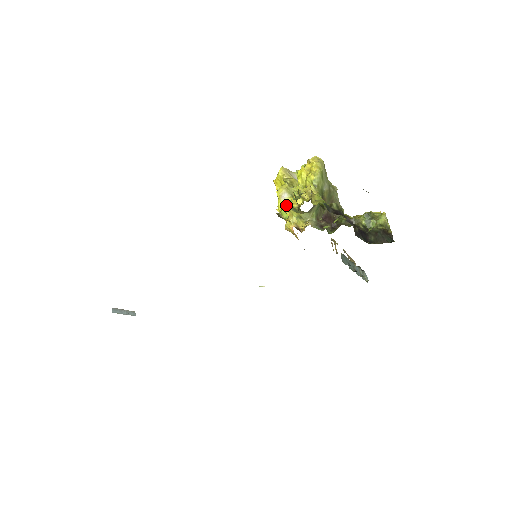
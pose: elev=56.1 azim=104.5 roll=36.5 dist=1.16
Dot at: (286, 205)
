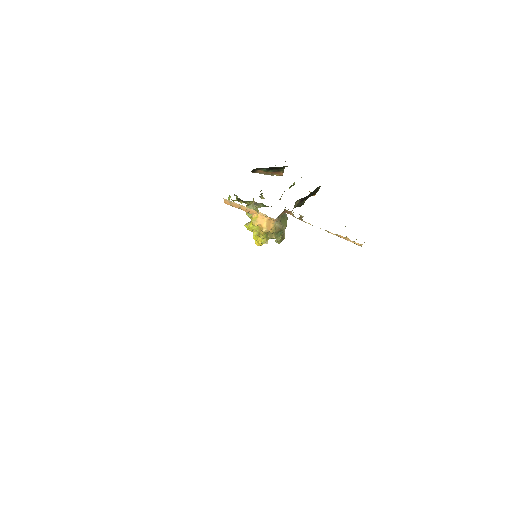
Dot at: occluded
